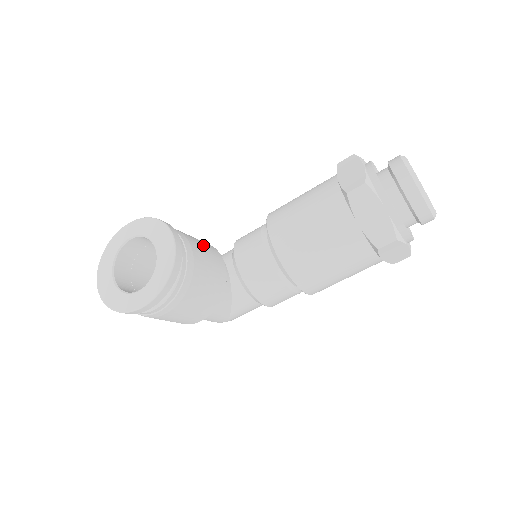
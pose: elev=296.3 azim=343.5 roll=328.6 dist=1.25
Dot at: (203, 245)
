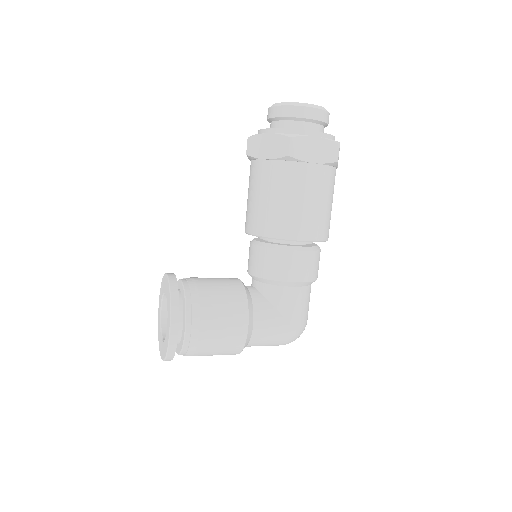
Dot at: occluded
